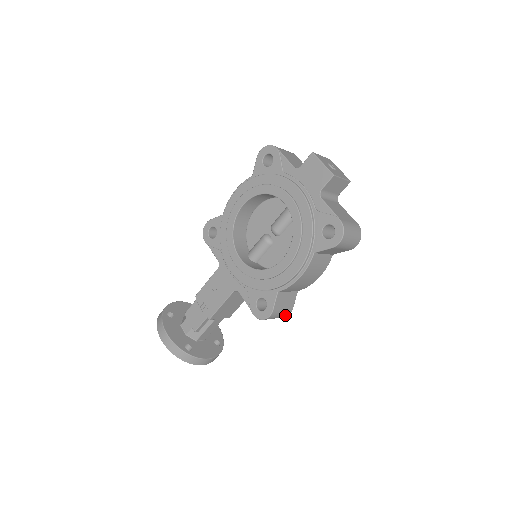
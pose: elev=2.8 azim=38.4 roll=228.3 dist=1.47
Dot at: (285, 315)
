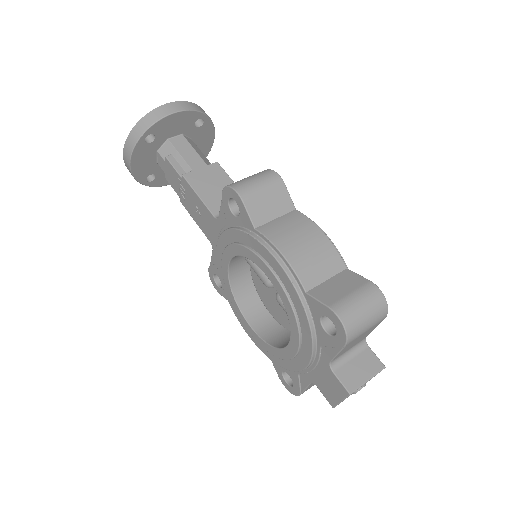
Dot at: occluded
